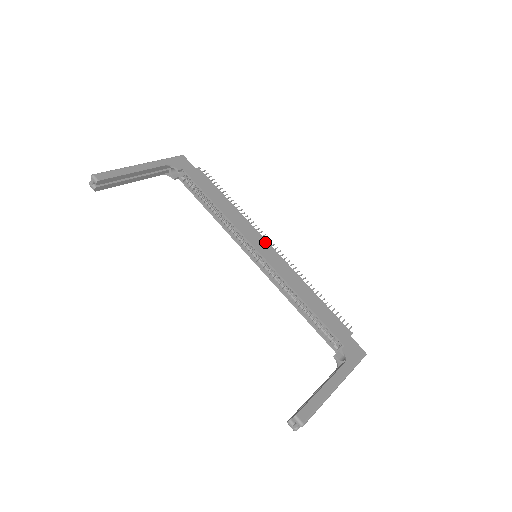
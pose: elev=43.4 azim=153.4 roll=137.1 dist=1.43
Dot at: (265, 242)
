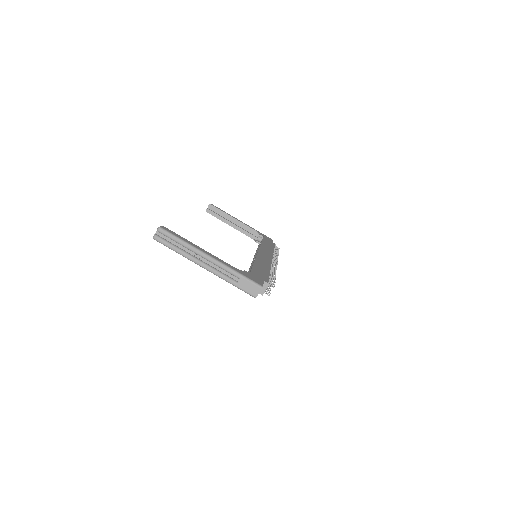
Dot at: (270, 257)
